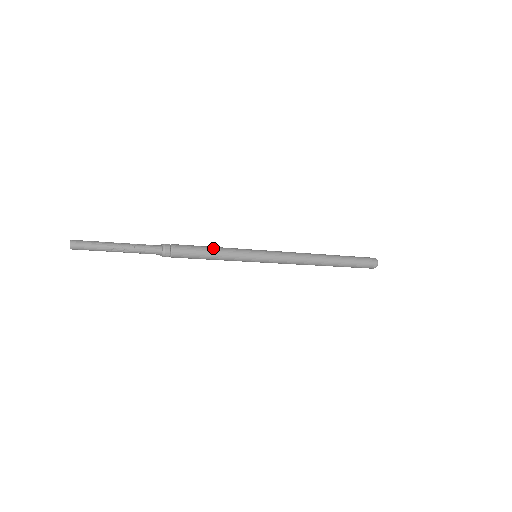
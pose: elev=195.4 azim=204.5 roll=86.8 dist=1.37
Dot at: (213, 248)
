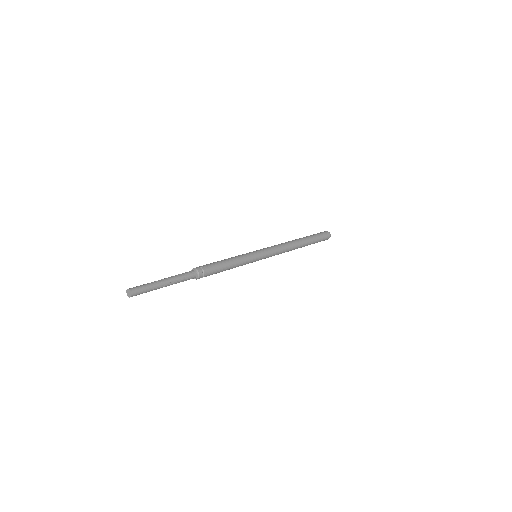
Dot at: (229, 260)
